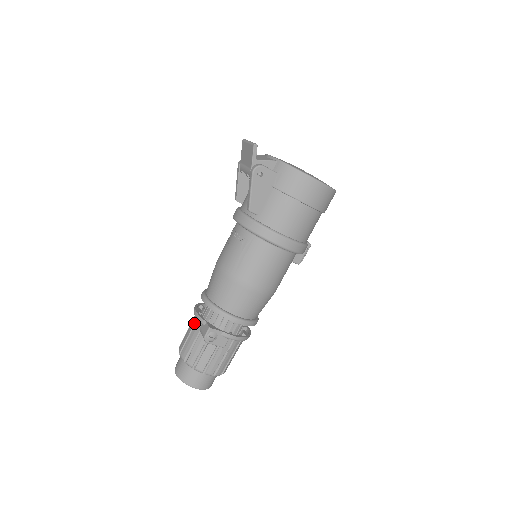
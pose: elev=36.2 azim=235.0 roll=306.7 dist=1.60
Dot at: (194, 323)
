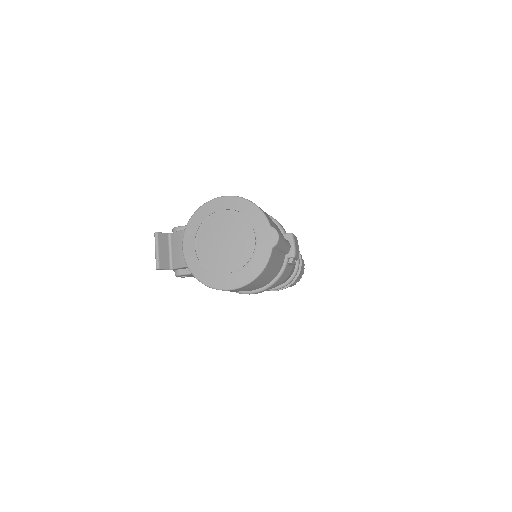
Dot at: occluded
